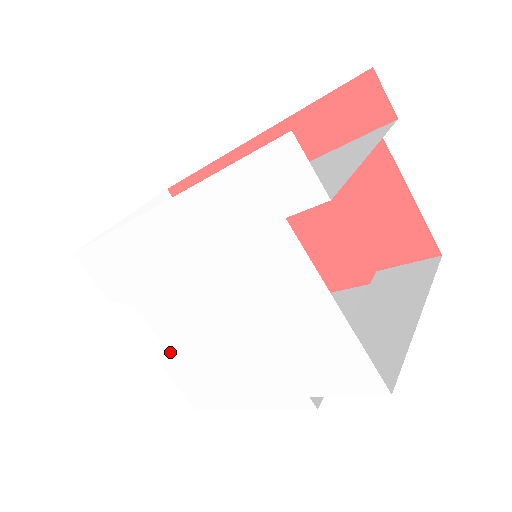
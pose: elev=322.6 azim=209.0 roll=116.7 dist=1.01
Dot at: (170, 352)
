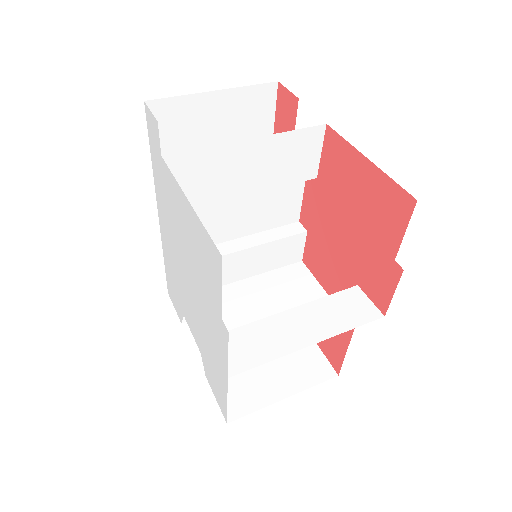
Dot at: (200, 351)
